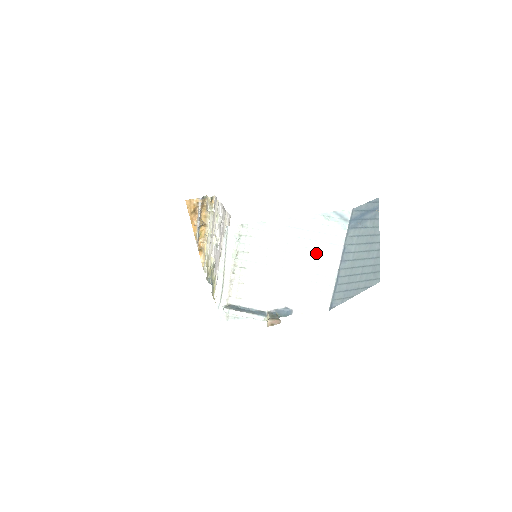
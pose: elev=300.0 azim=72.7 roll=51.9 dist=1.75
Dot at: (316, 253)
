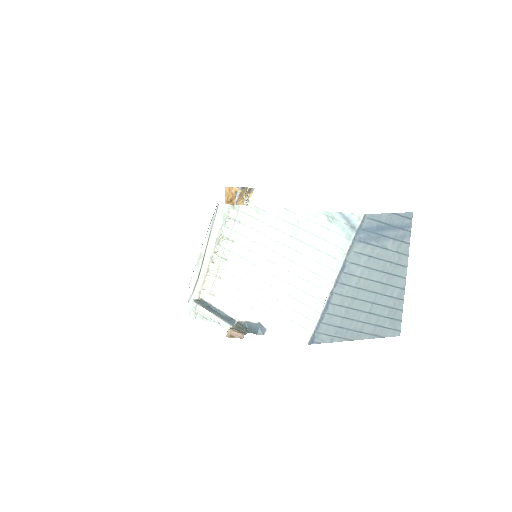
Dot at: (308, 262)
